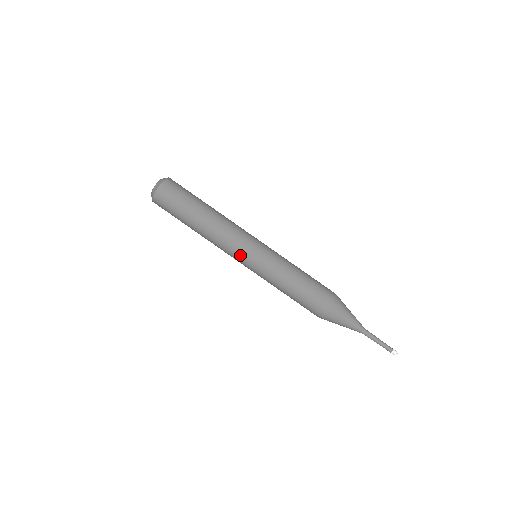
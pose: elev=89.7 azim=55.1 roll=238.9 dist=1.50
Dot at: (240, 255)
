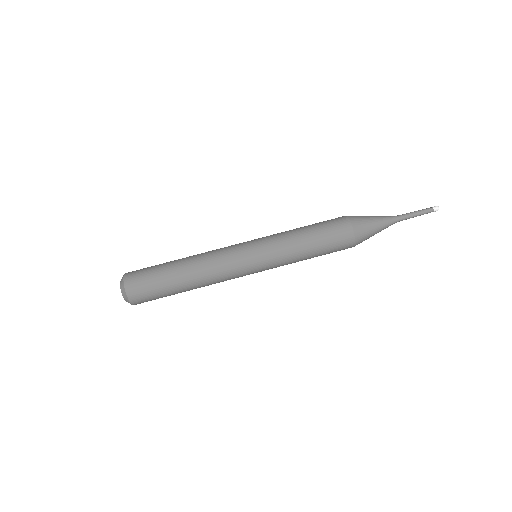
Dot at: (245, 272)
